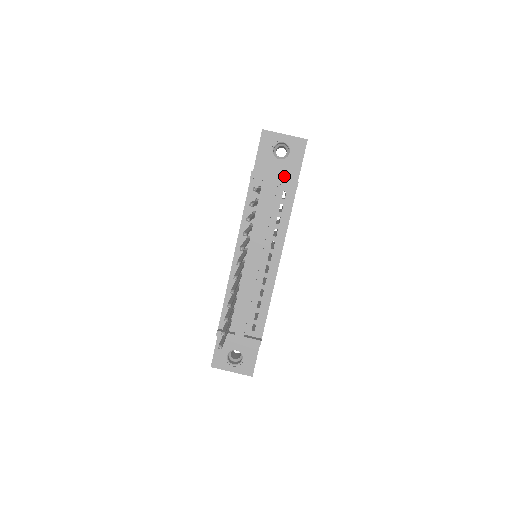
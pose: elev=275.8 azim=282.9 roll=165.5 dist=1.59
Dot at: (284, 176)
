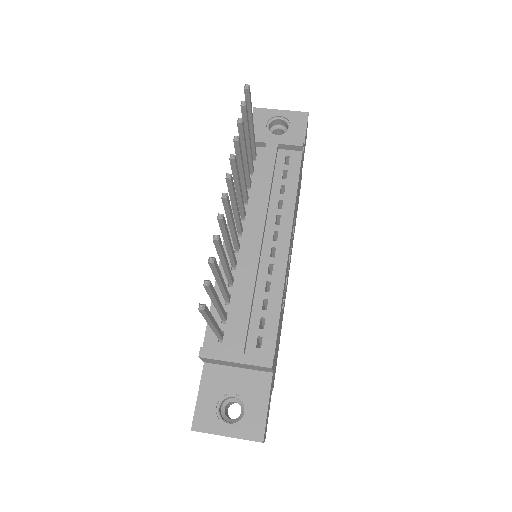
Dot at: occluded
